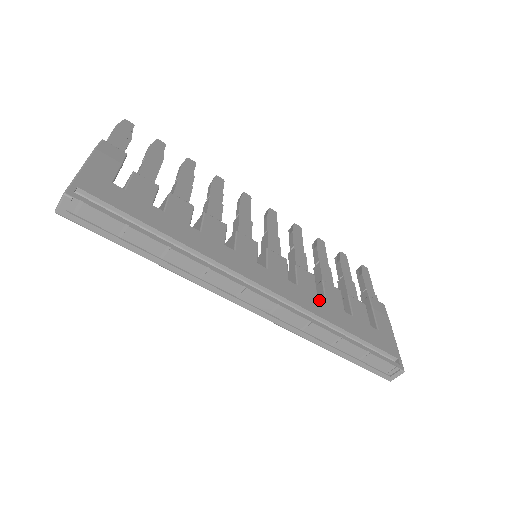
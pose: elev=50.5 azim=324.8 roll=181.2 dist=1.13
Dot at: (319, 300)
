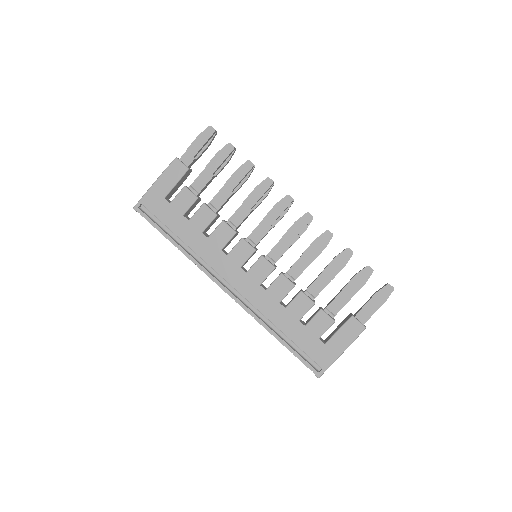
Dot at: (278, 306)
